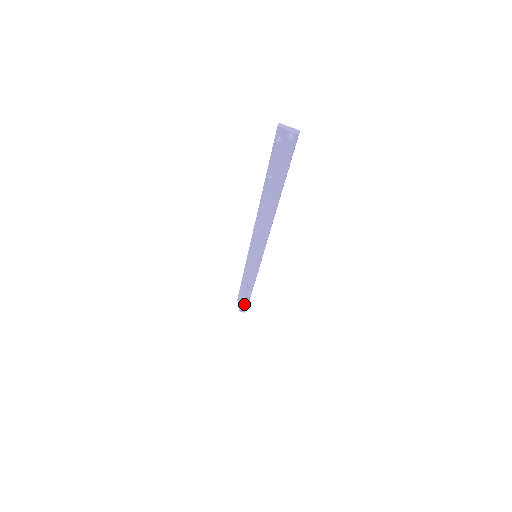
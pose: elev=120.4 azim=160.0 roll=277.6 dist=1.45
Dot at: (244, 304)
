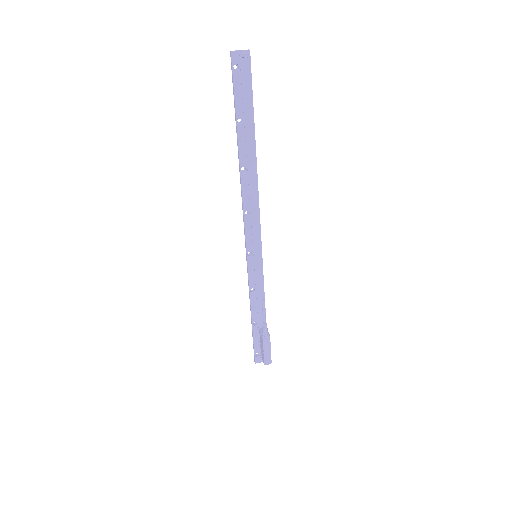
Dot at: (268, 345)
